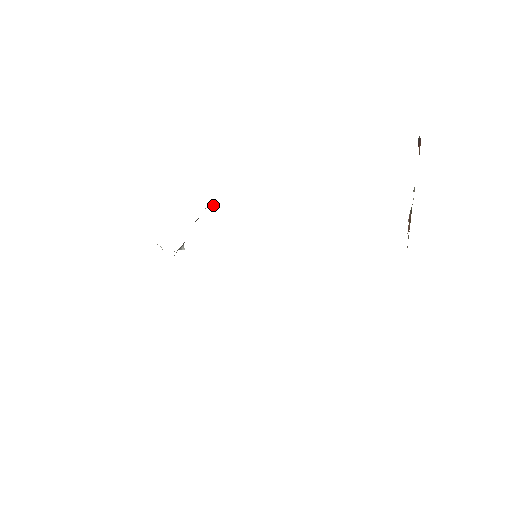
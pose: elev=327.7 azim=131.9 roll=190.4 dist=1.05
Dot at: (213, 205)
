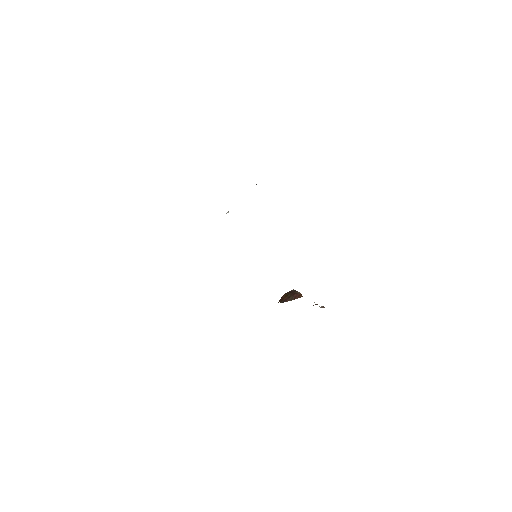
Dot at: (256, 184)
